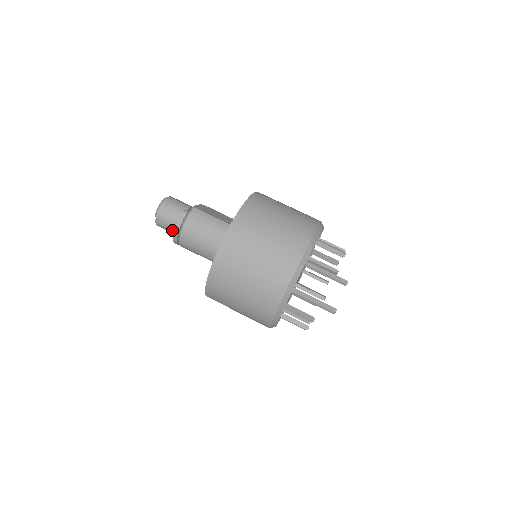
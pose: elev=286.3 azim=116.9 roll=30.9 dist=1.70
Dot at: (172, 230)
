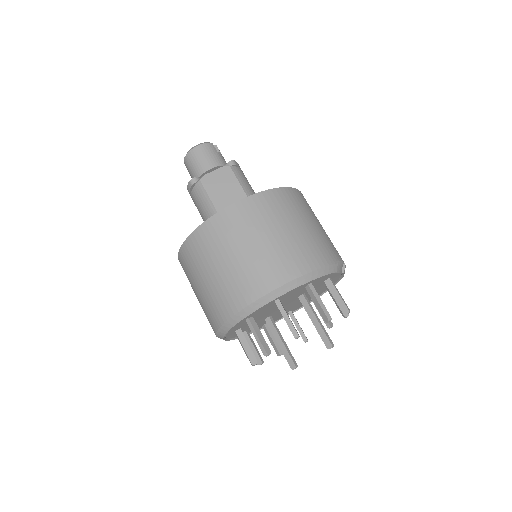
Dot at: occluded
